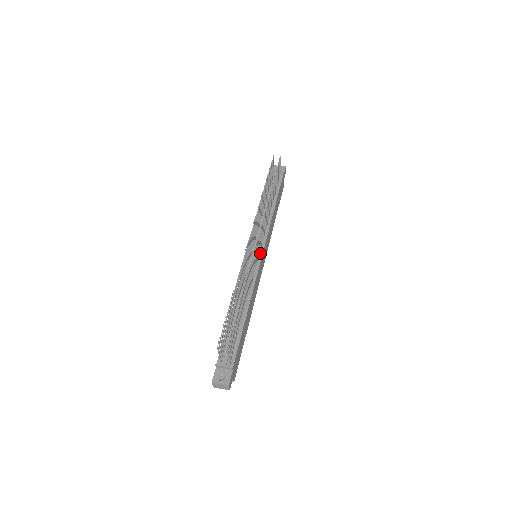
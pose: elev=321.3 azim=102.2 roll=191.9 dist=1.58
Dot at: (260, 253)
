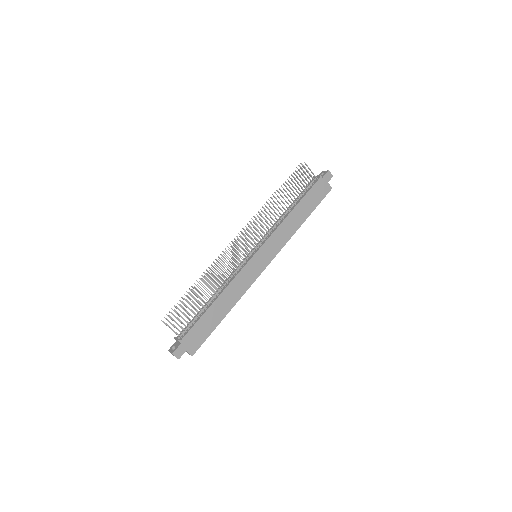
Dot at: (254, 253)
